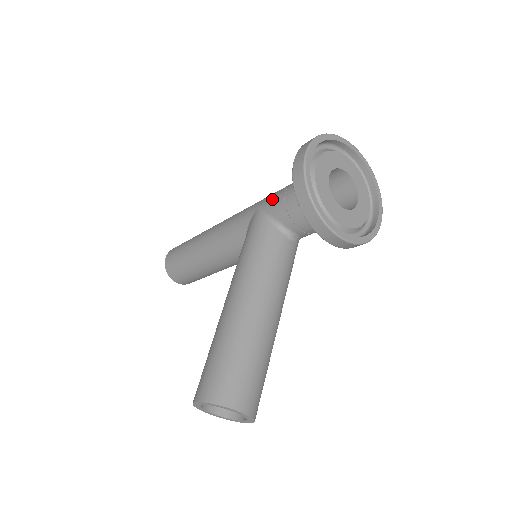
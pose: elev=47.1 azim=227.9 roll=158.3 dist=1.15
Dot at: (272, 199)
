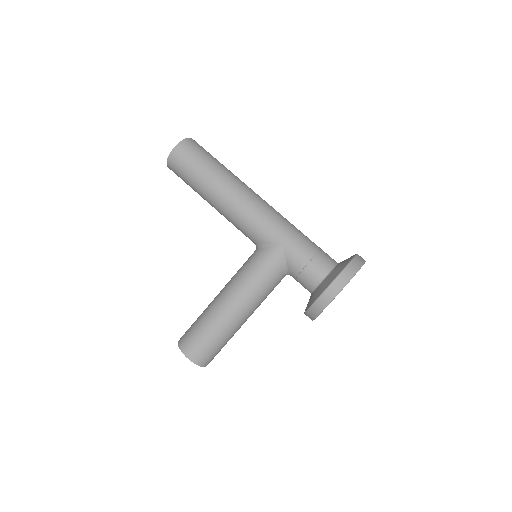
Dot at: (296, 255)
